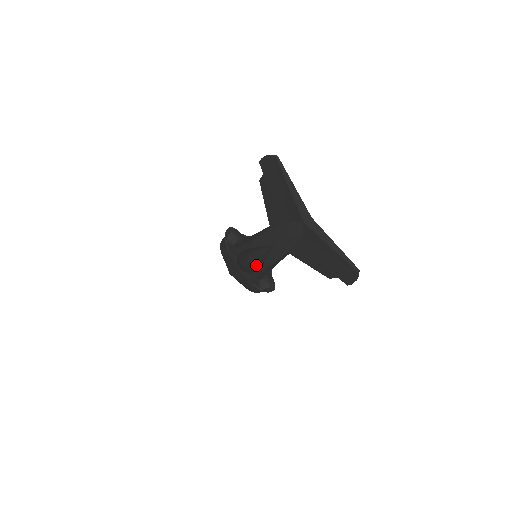
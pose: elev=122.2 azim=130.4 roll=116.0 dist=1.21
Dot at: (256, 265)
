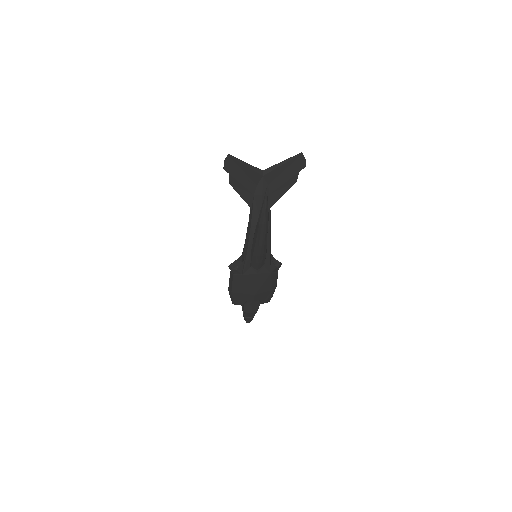
Dot at: (267, 227)
